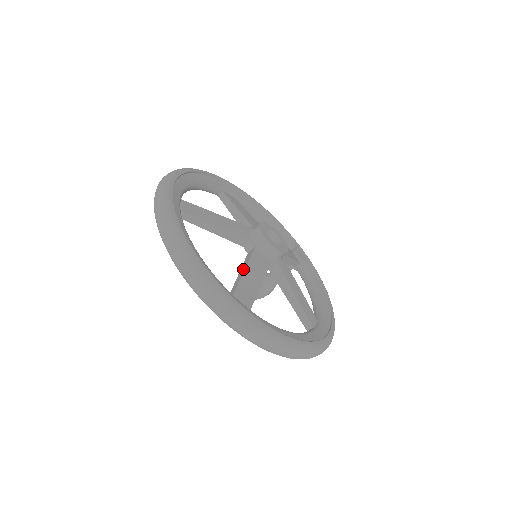
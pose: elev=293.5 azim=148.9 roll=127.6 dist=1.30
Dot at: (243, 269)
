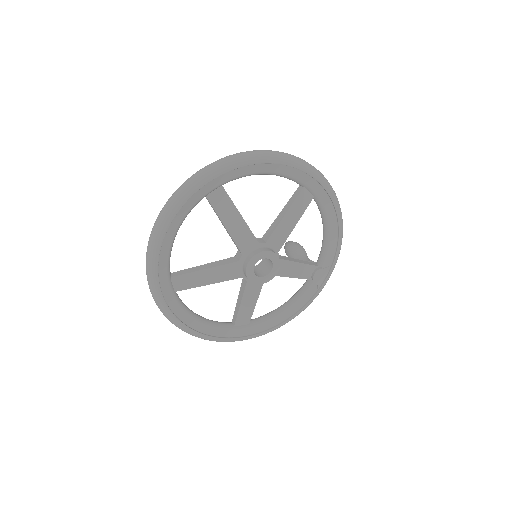
Dot at: (207, 266)
